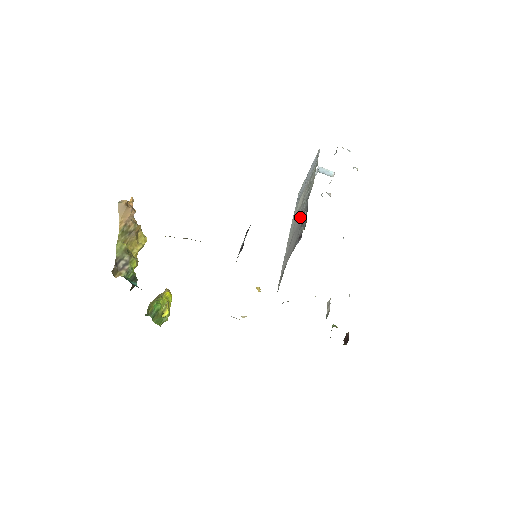
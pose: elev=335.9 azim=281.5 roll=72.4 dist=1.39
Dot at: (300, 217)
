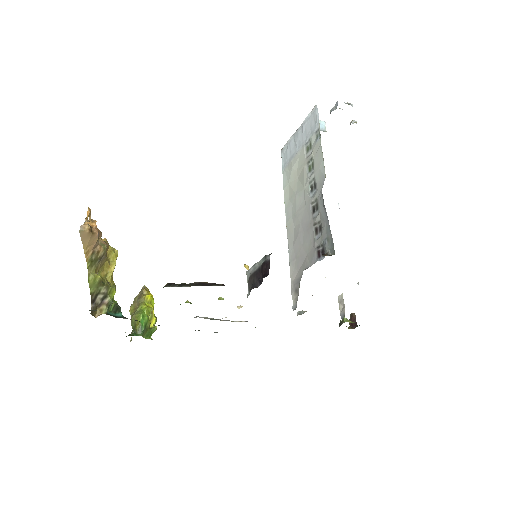
Dot at: (307, 210)
